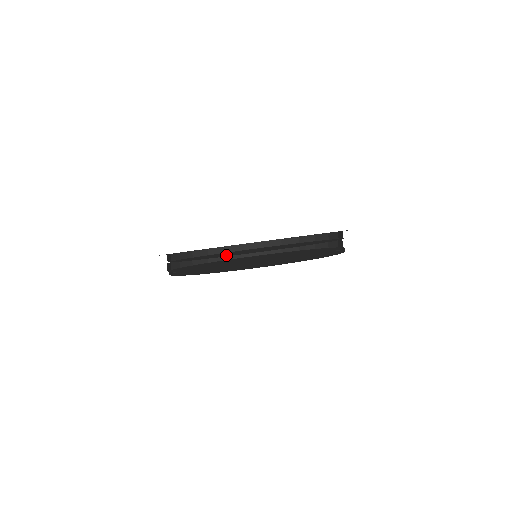
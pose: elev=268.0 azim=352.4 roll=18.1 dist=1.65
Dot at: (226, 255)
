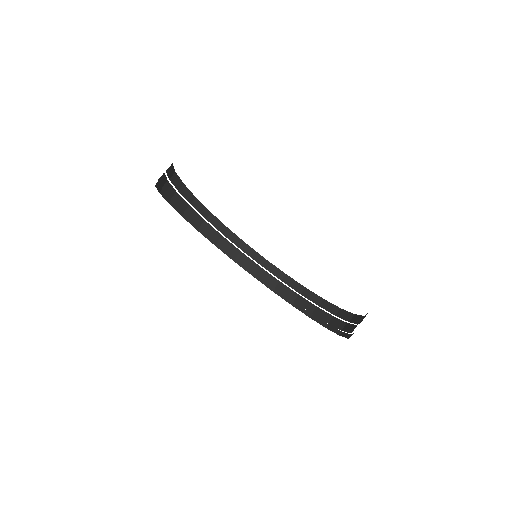
Dot at: occluded
